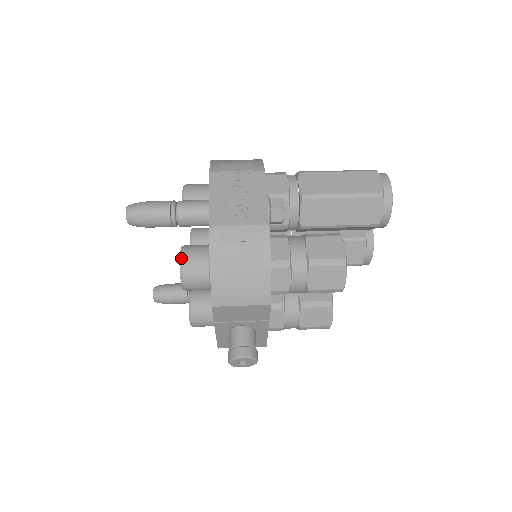
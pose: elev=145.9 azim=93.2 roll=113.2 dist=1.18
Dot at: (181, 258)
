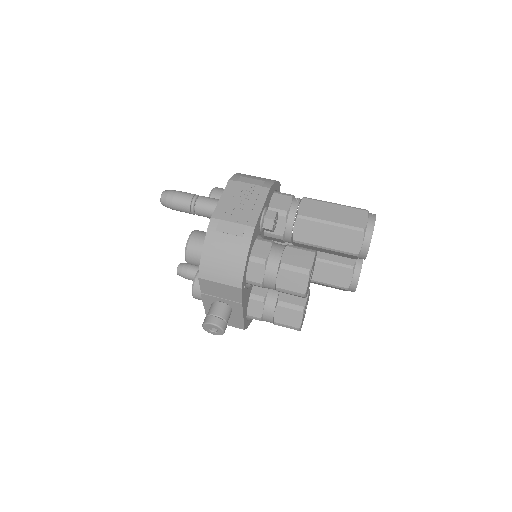
Dot at: (189, 237)
